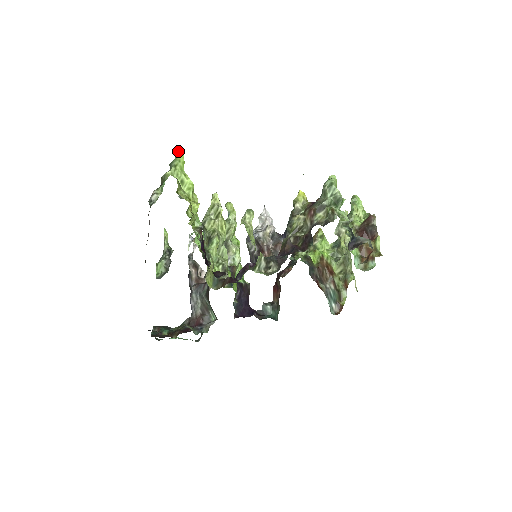
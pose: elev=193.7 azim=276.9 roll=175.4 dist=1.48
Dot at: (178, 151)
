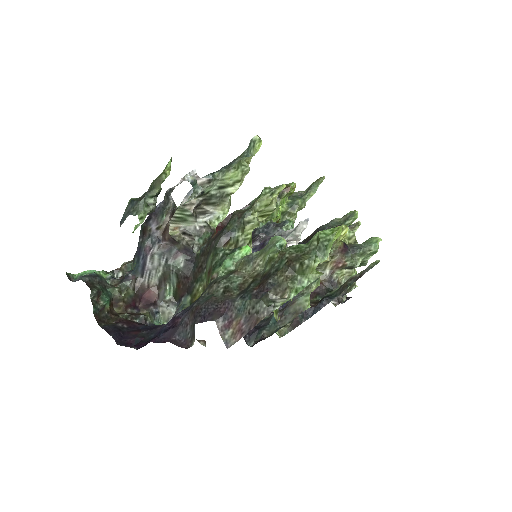
Dot at: (342, 226)
